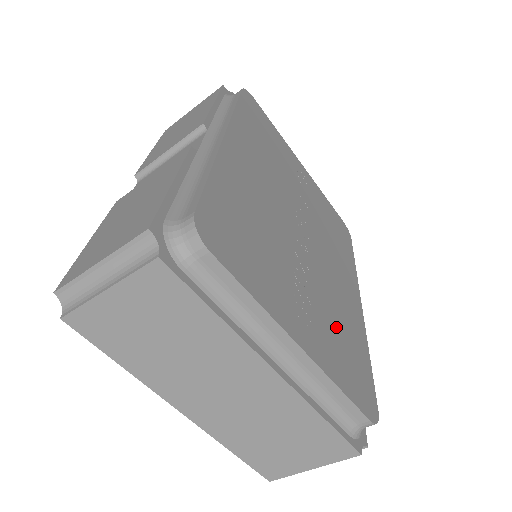
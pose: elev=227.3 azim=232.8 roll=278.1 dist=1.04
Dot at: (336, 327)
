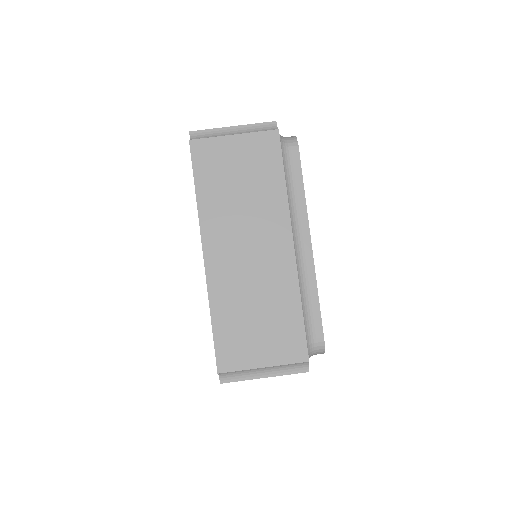
Dot at: occluded
